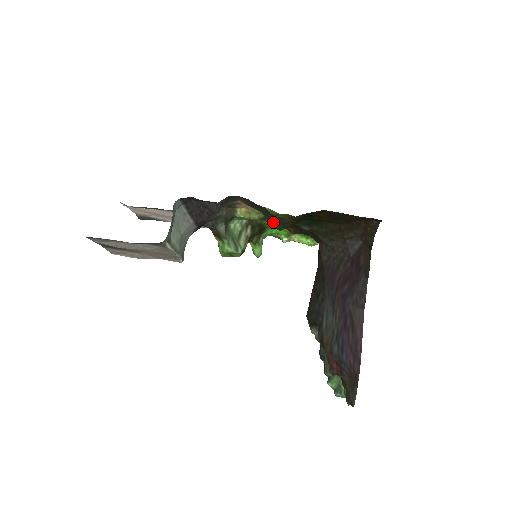
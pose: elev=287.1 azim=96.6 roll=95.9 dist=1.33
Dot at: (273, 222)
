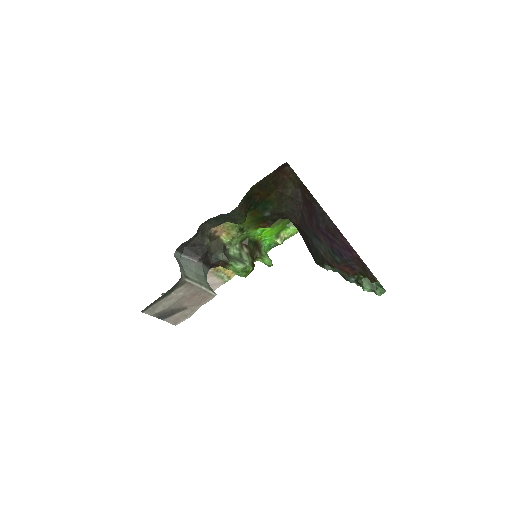
Dot at: (234, 219)
